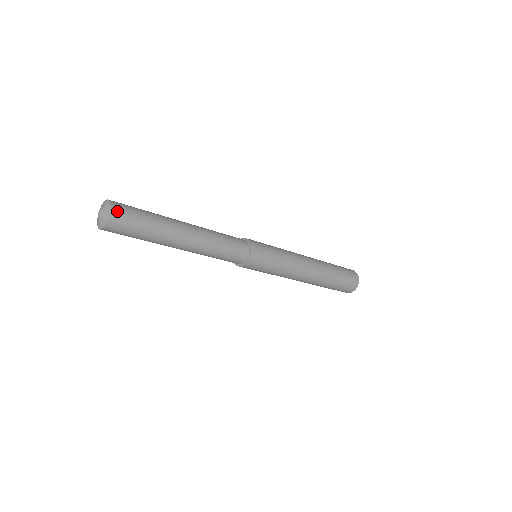
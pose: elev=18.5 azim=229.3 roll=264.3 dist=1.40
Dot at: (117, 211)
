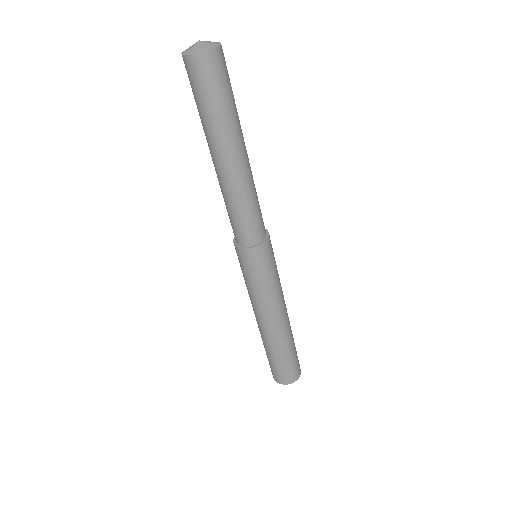
Dot at: occluded
